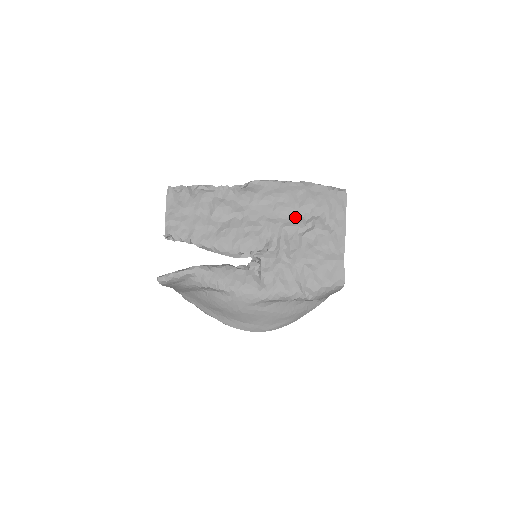
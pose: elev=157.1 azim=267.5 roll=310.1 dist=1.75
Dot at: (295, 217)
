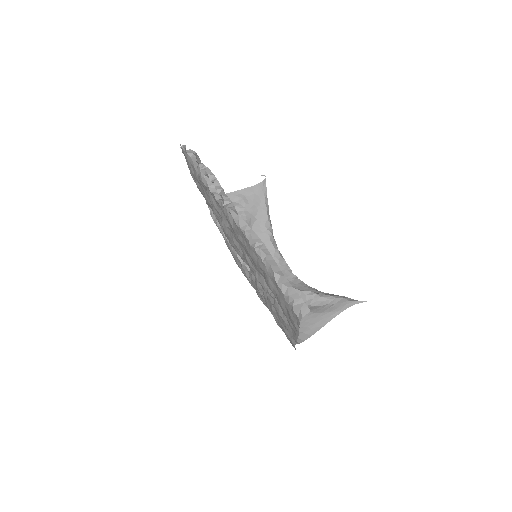
Dot at: occluded
